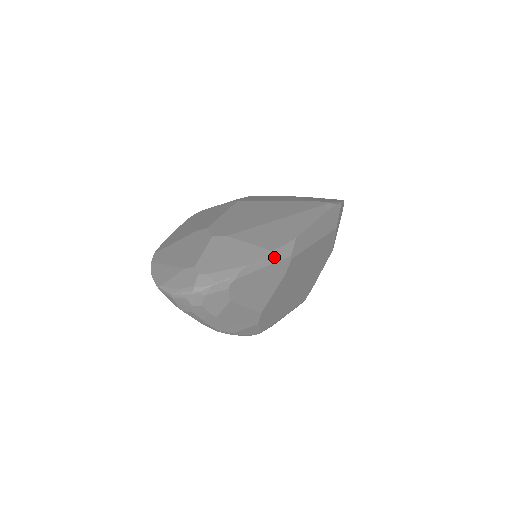
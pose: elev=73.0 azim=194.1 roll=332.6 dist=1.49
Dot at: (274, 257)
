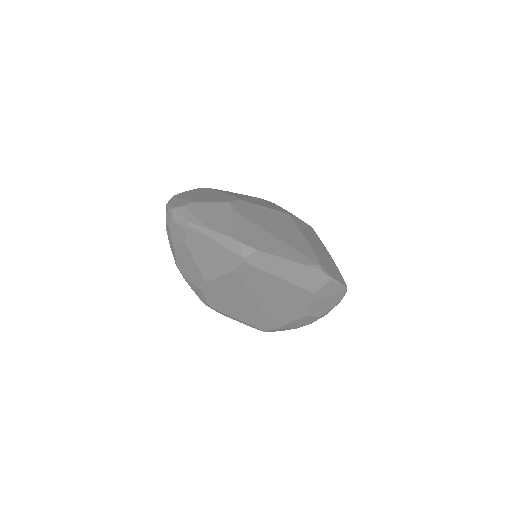
Dot at: (231, 244)
